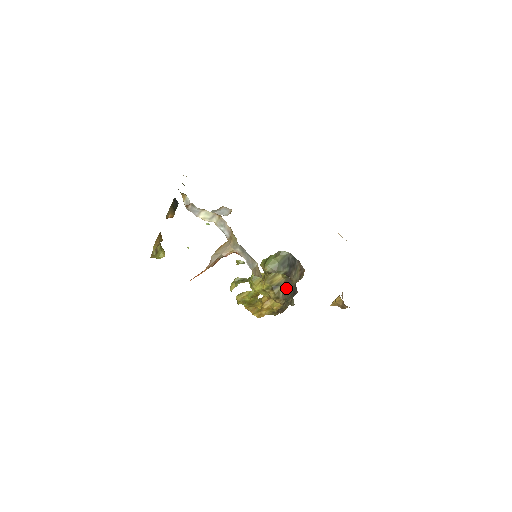
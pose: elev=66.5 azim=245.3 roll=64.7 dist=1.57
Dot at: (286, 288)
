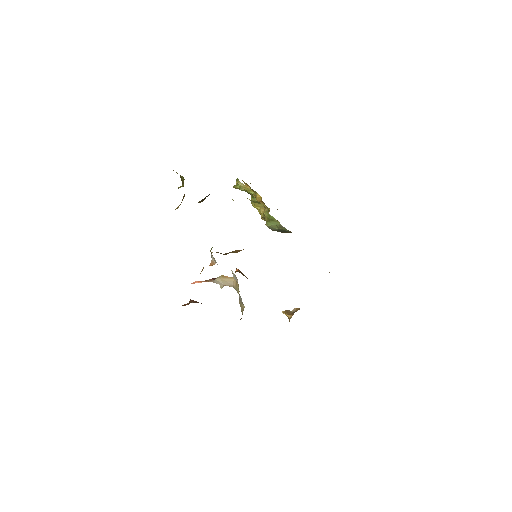
Dot at: occluded
